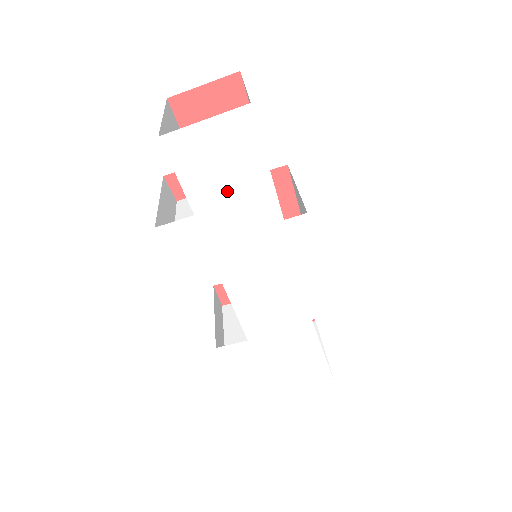
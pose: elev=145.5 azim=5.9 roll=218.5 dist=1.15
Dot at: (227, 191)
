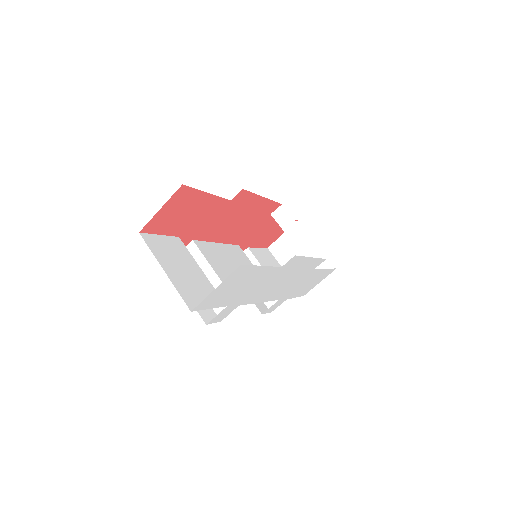
Dot at: (242, 288)
